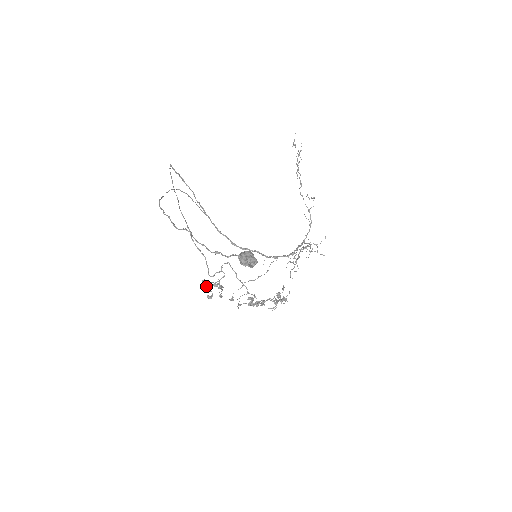
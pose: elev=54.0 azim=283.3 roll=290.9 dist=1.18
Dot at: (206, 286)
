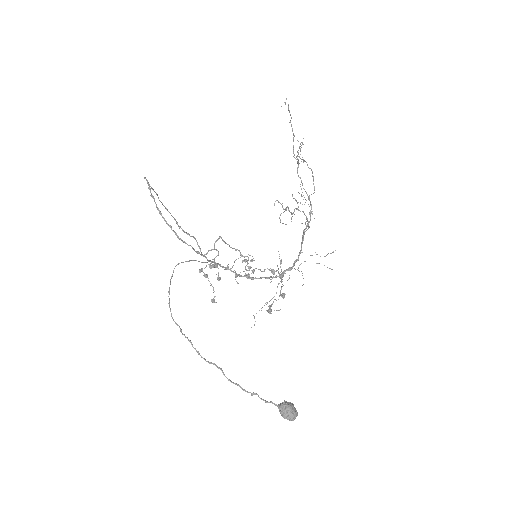
Dot at: (204, 276)
